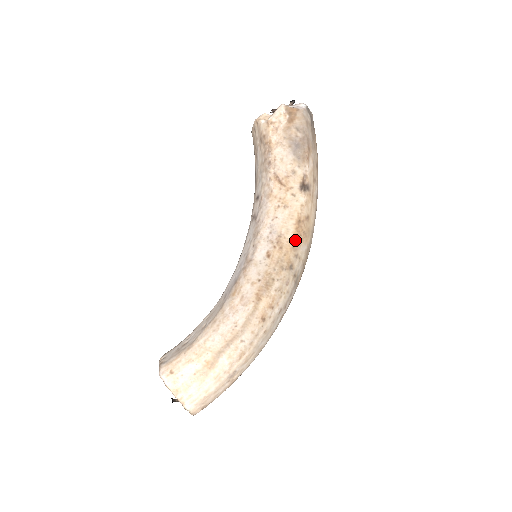
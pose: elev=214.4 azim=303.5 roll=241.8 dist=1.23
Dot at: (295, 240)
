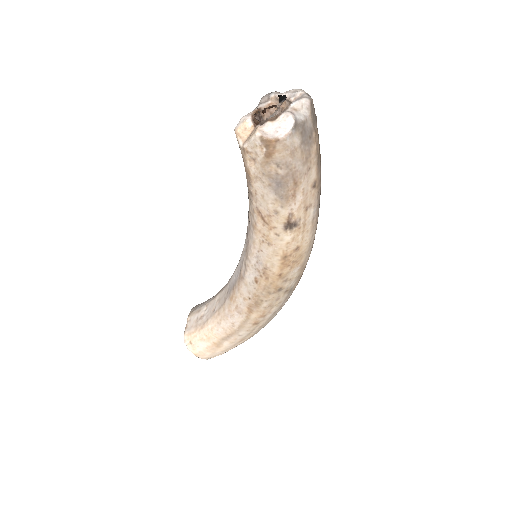
Dot at: (282, 272)
